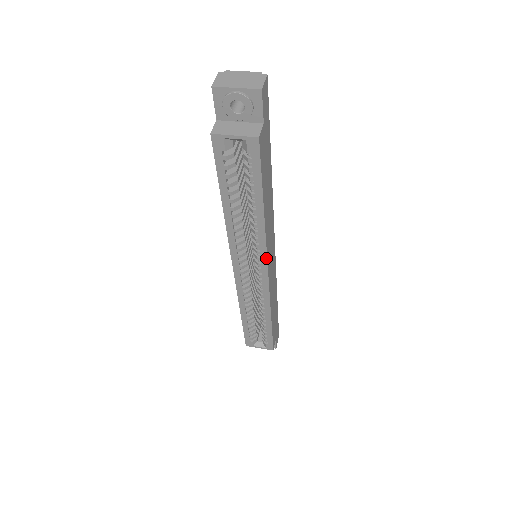
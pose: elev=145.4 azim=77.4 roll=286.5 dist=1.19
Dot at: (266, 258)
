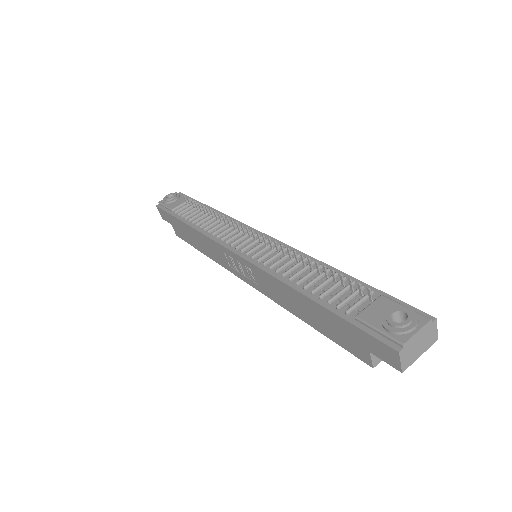
Dot at: occluded
